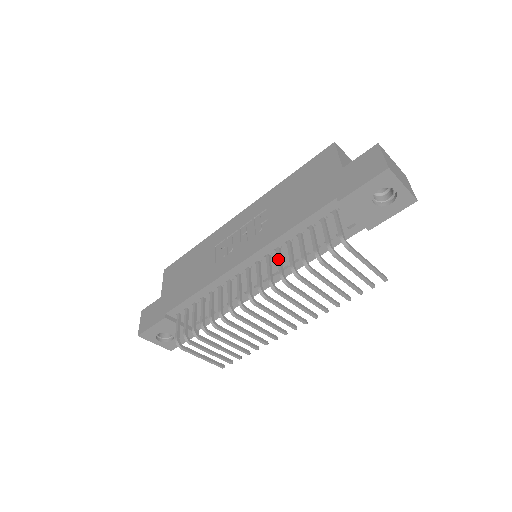
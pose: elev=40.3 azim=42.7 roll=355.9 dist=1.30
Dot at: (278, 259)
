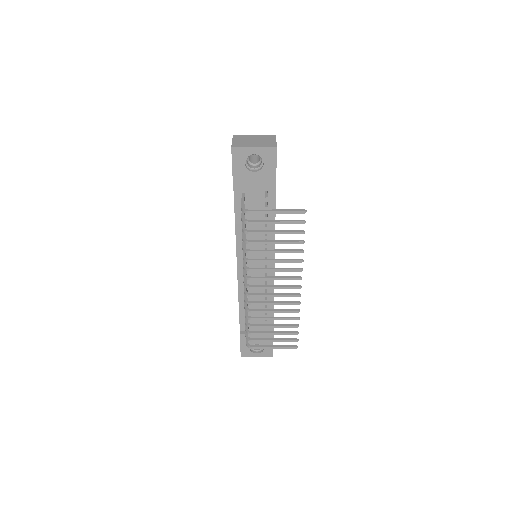
Dot at: occluded
